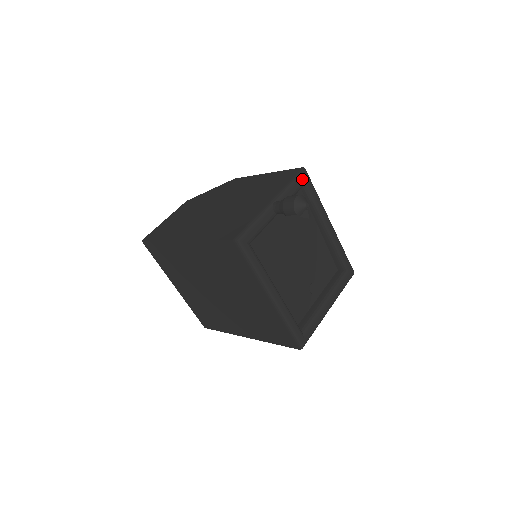
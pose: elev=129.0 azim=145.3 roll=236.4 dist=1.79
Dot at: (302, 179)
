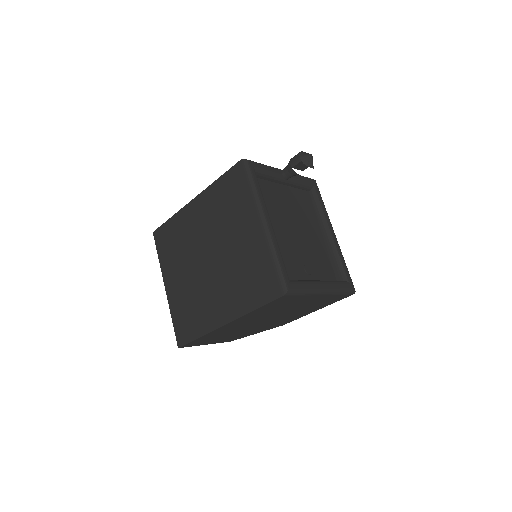
Dot at: (311, 181)
